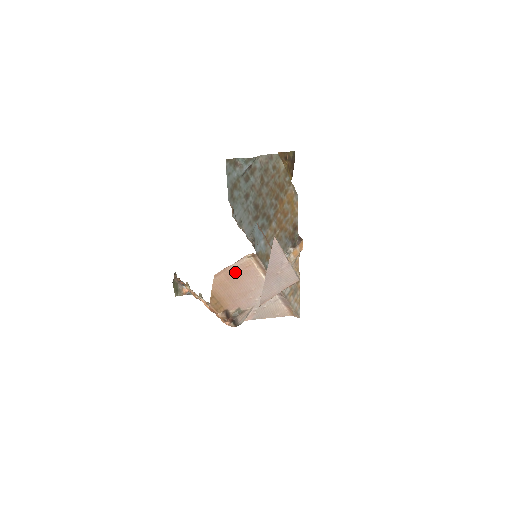
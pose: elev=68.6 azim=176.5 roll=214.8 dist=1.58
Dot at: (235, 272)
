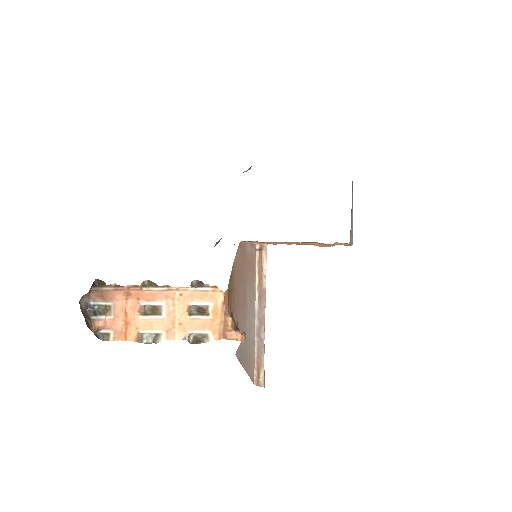
Dot at: (247, 259)
